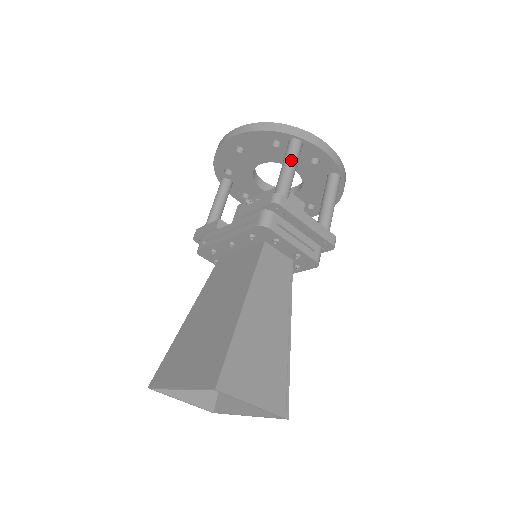
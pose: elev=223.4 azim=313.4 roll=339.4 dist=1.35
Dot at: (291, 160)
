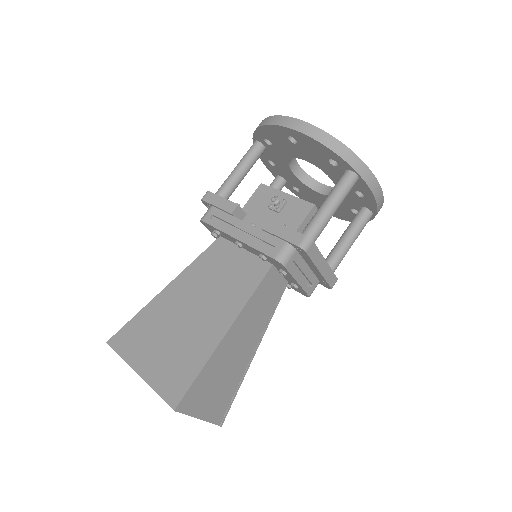
Dot at: (339, 198)
